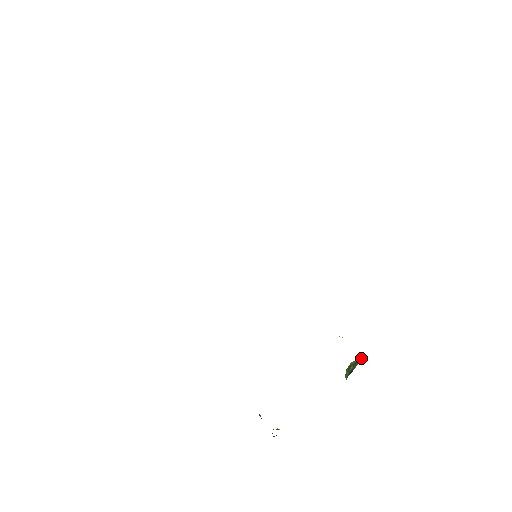
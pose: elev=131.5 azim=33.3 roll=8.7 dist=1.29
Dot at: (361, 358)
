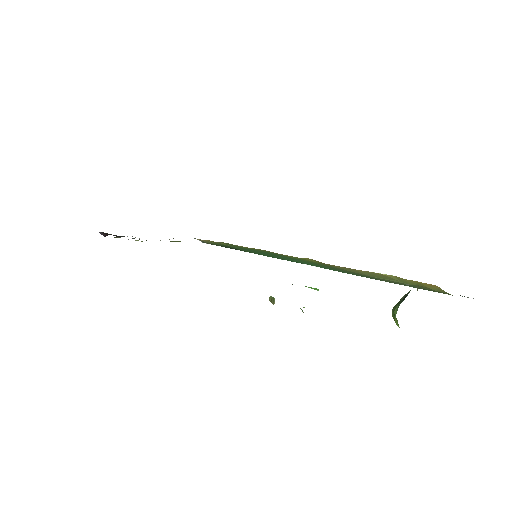
Dot at: occluded
